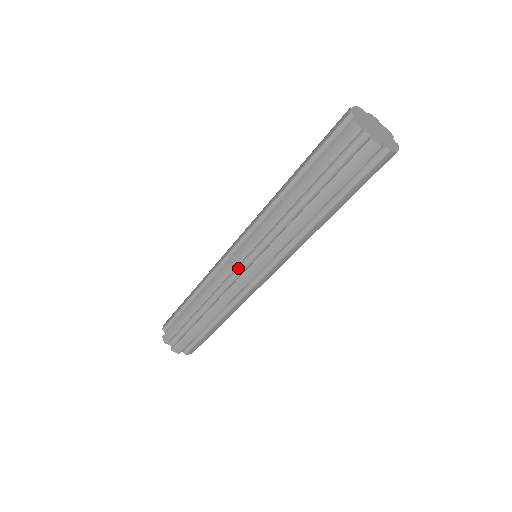
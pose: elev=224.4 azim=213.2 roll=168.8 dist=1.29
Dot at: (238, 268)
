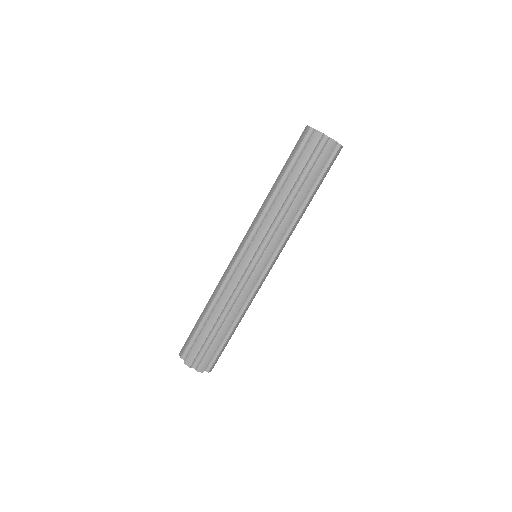
Dot at: (239, 258)
